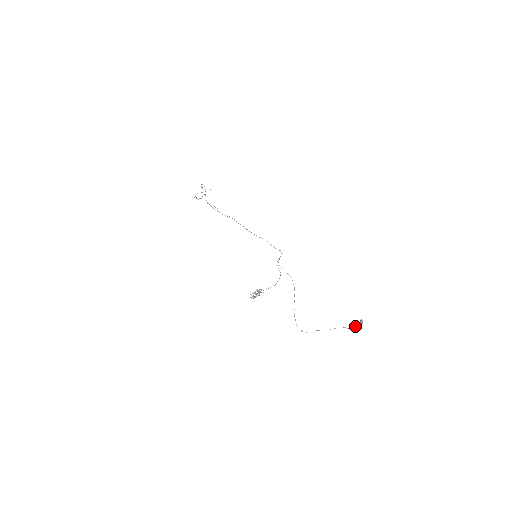
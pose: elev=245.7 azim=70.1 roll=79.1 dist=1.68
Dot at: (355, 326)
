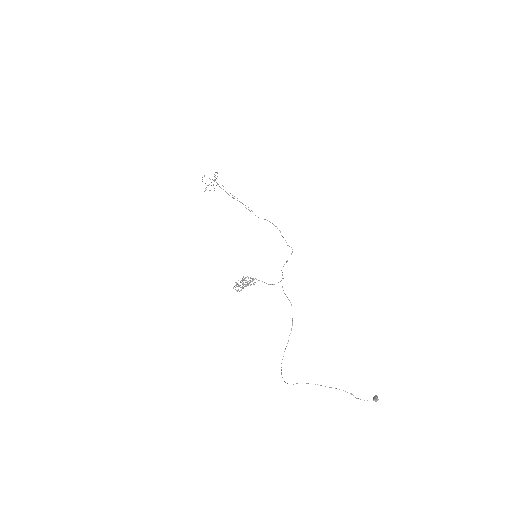
Dot at: occluded
